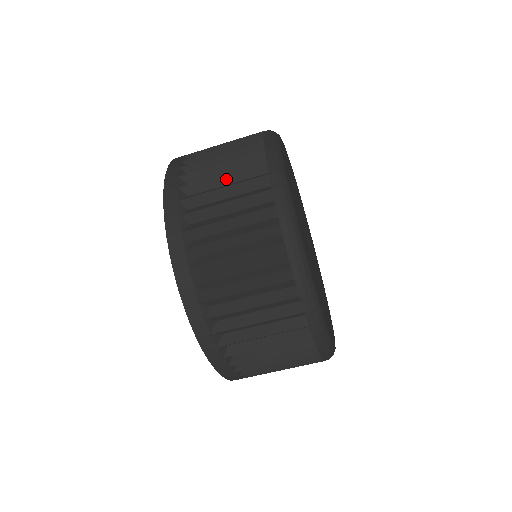
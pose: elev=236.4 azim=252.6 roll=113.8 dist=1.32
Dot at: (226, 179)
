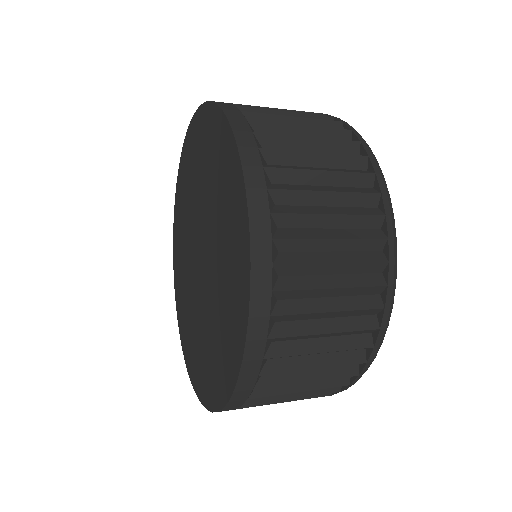
Dot at: (322, 353)
